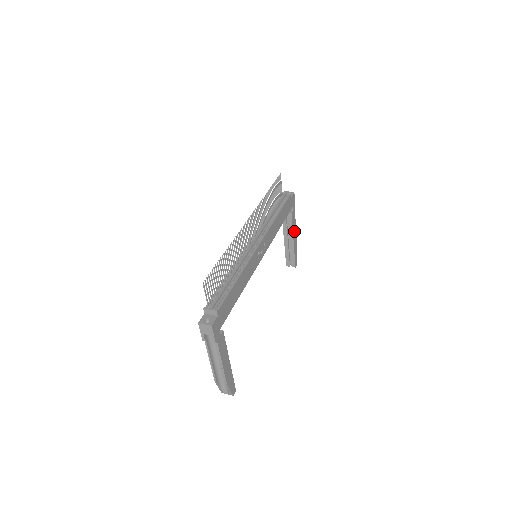
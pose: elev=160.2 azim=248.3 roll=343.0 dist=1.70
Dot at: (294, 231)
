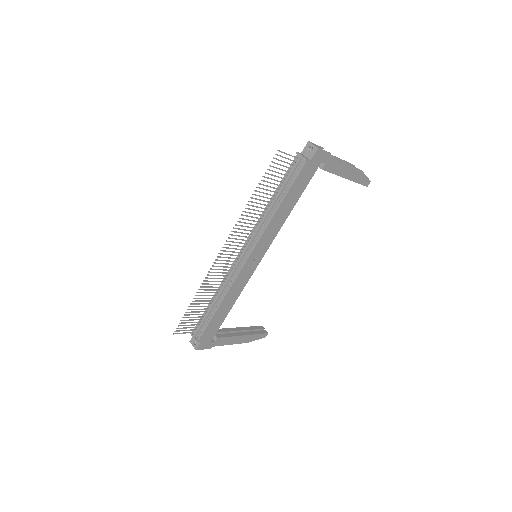
Dot at: (343, 170)
